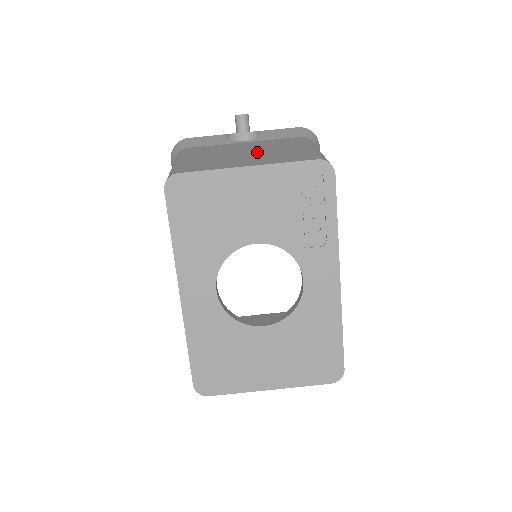
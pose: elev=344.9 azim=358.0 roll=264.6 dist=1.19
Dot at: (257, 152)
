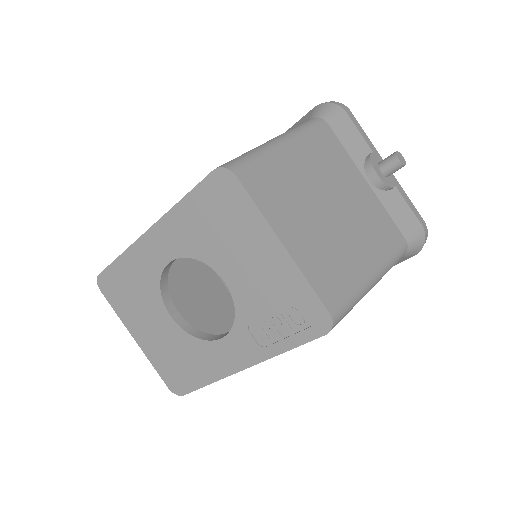
Dot at: (334, 222)
